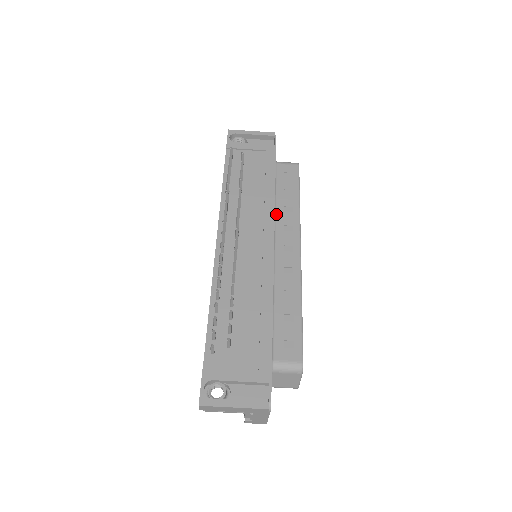
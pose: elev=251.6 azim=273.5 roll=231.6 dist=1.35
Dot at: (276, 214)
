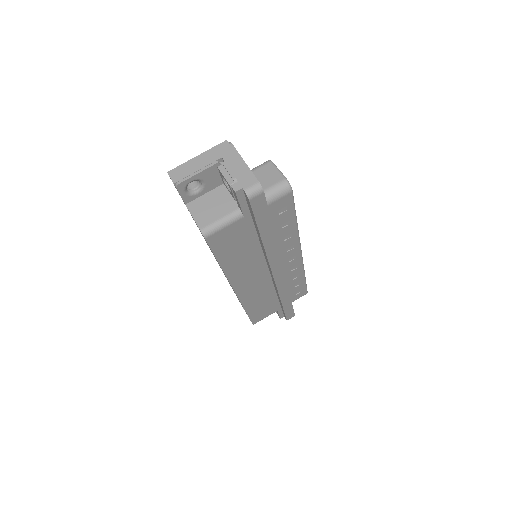
Dot at: occluded
